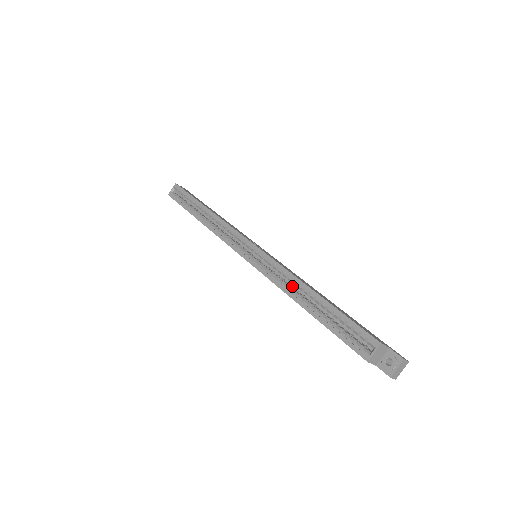
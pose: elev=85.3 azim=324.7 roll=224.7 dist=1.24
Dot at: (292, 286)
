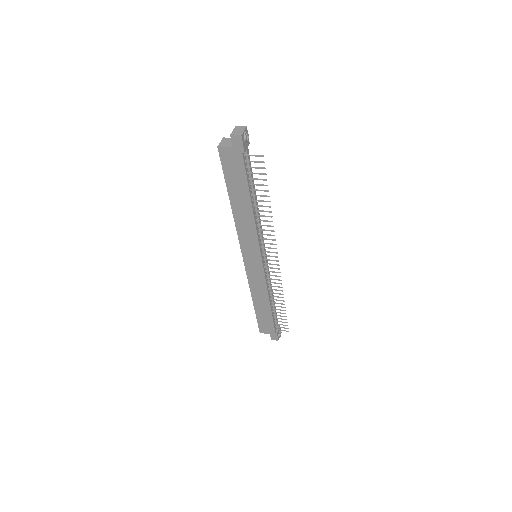
Dot at: occluded
